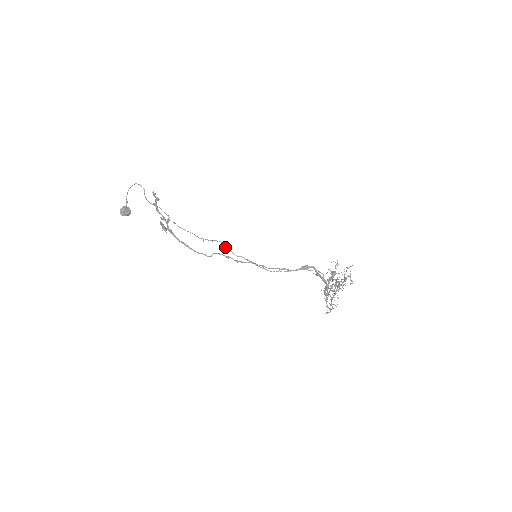
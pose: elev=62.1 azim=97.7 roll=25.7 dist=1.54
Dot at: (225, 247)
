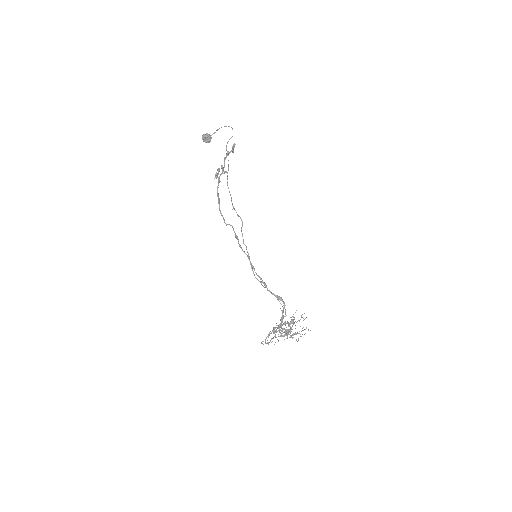
Dot at: occluded
